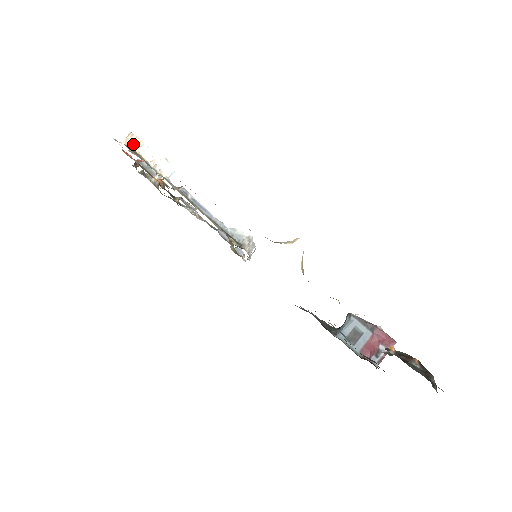
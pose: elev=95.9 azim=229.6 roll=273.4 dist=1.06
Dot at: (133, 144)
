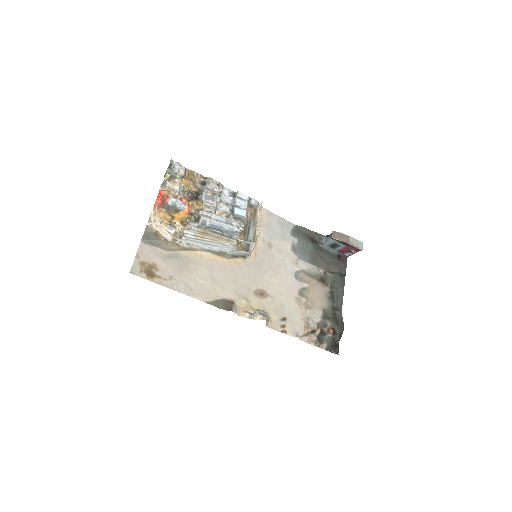
Dot at: (161, 230)
